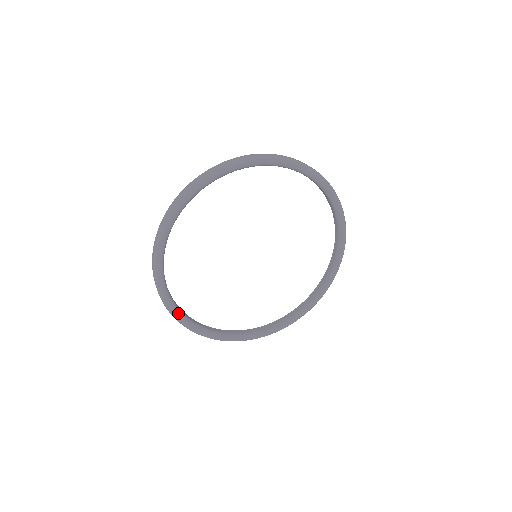
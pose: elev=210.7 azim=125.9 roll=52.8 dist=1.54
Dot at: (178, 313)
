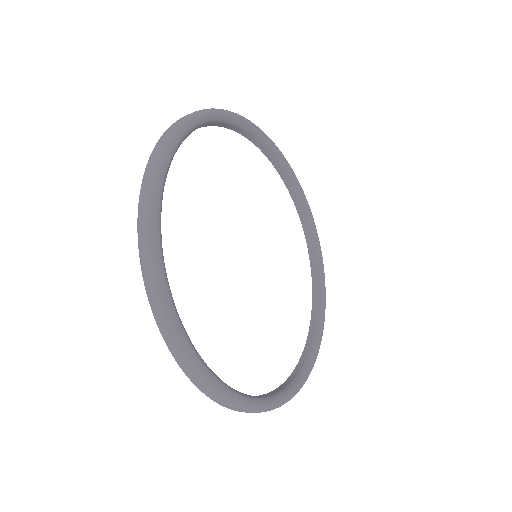
Dot at: (180, 321)
